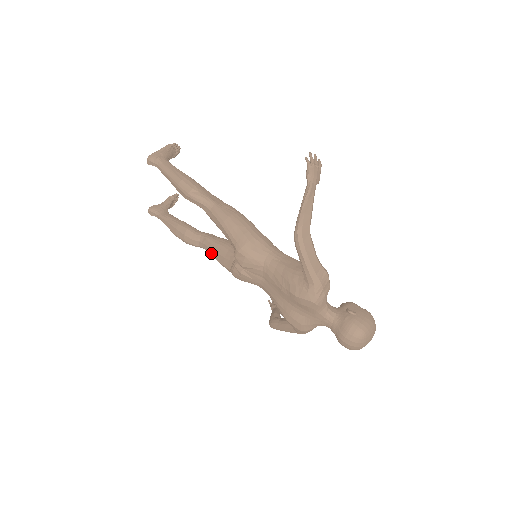
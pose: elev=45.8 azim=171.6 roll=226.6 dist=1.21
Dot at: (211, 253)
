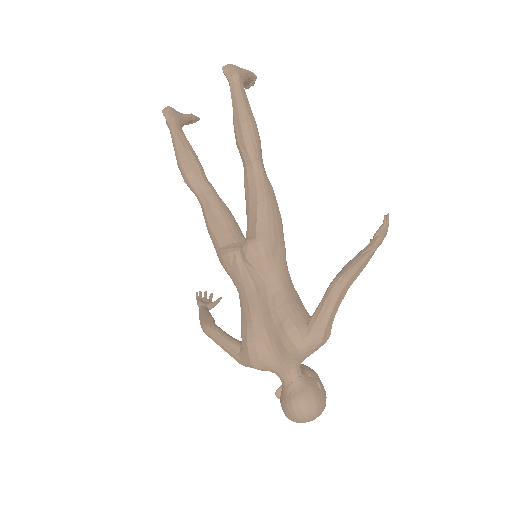
Dot at: (208, 212)
